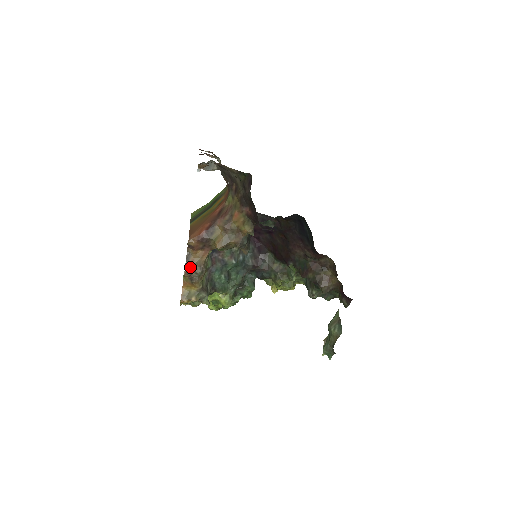
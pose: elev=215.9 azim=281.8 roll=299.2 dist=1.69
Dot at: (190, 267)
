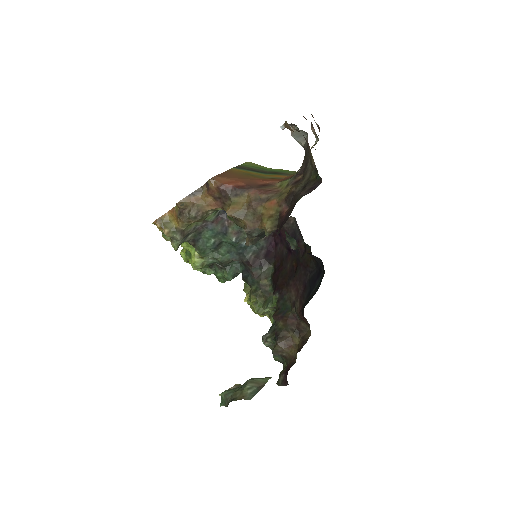
Dot at: (189, 202)
